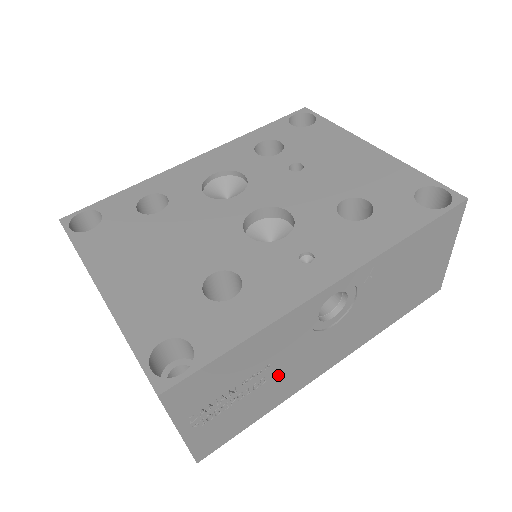
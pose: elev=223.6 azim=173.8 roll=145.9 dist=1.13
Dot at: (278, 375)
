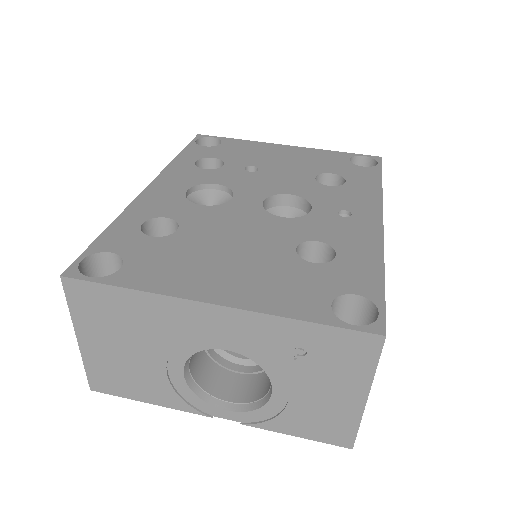
Dot at: occluded
